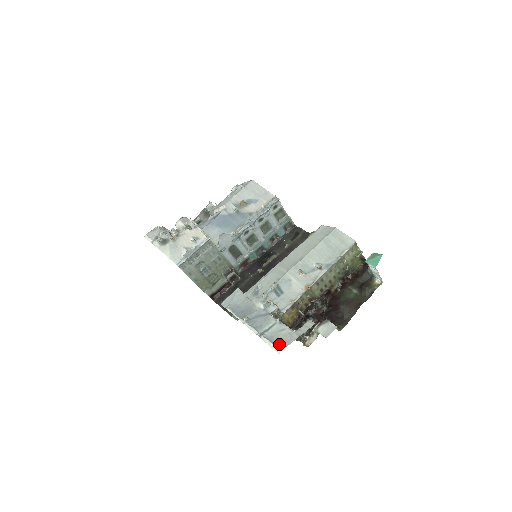
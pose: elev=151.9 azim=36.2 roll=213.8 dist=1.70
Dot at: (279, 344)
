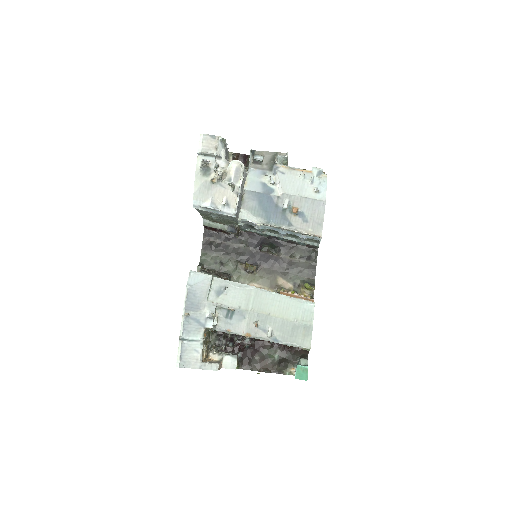
Dot at: (183, 361)
